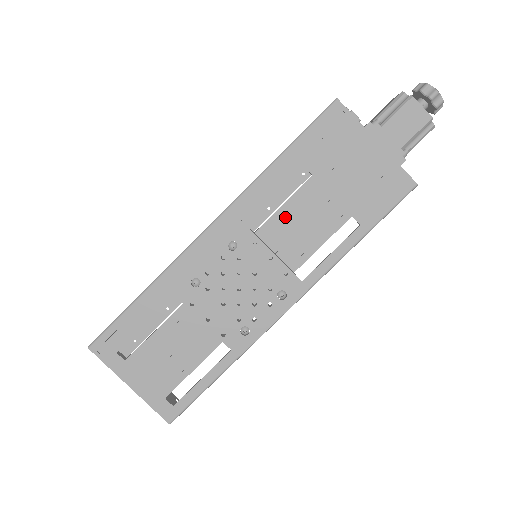
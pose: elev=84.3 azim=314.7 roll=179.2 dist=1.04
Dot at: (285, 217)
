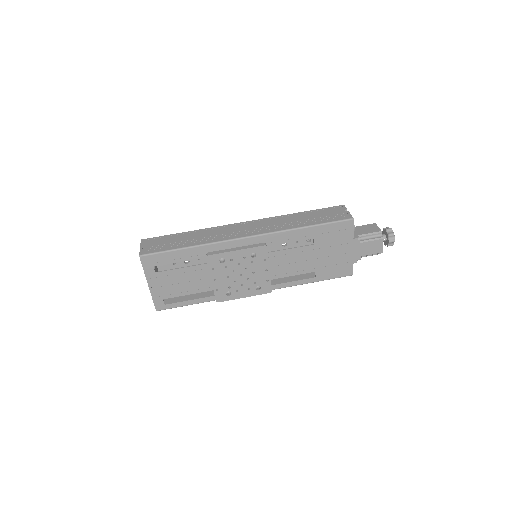
Dot at: (287, 255)
